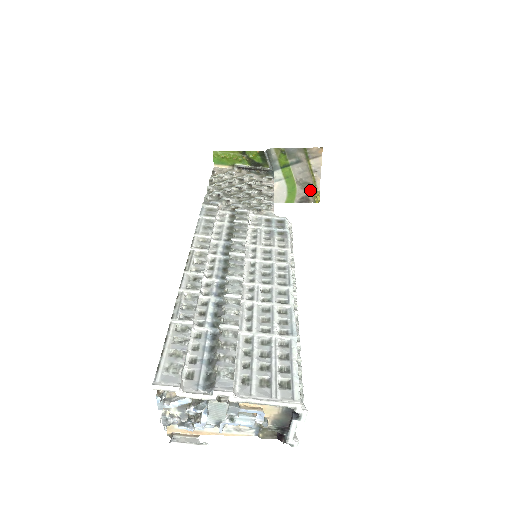
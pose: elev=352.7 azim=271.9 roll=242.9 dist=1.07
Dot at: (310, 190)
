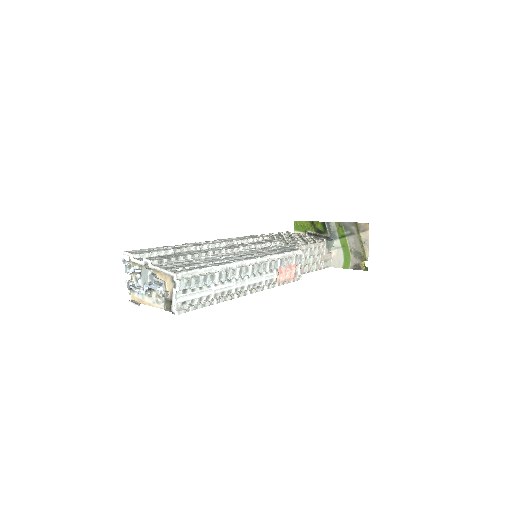
Dot at: (361, 259)
